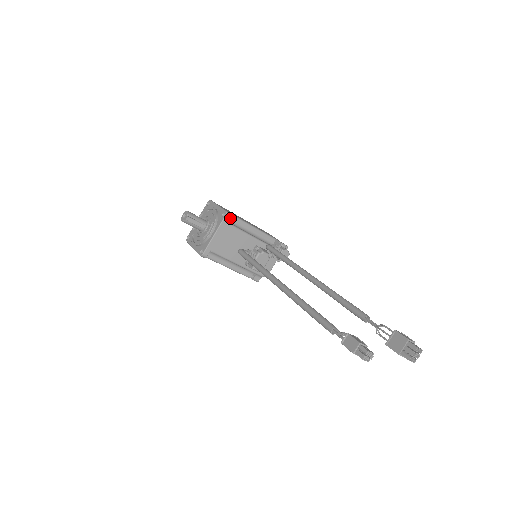
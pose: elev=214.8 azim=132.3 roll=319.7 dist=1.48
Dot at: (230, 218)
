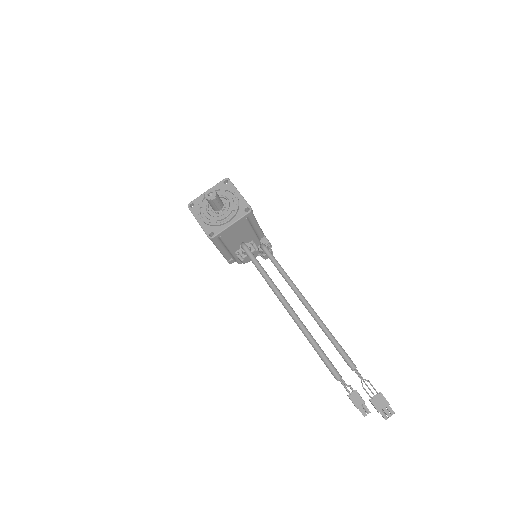
Dot at: occluded
